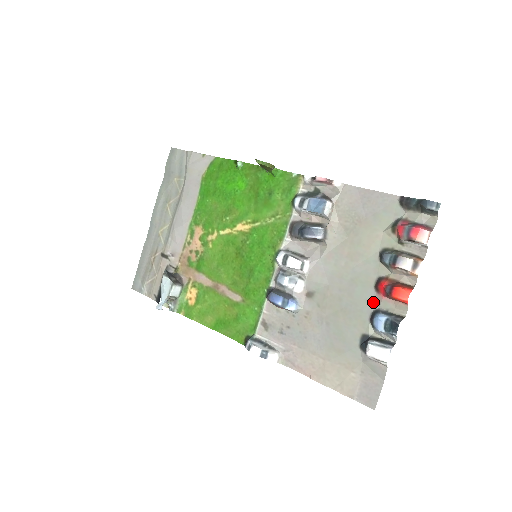
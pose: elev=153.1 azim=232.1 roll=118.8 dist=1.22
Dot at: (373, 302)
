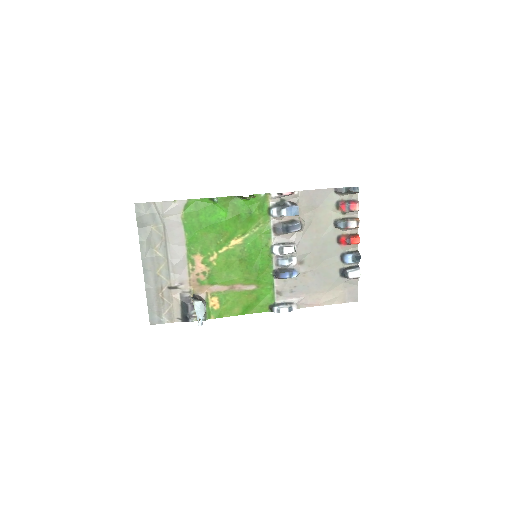
Dot at: (339, 250)
